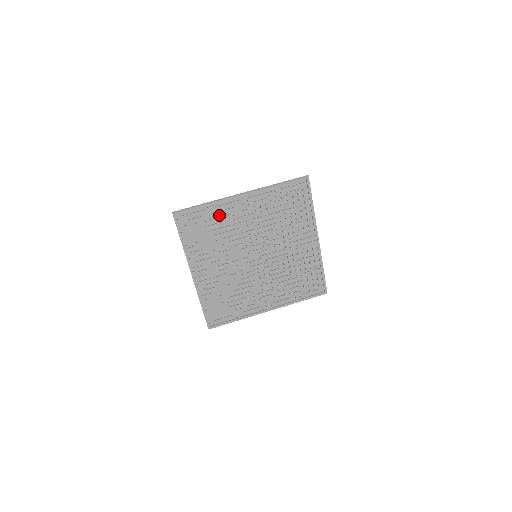
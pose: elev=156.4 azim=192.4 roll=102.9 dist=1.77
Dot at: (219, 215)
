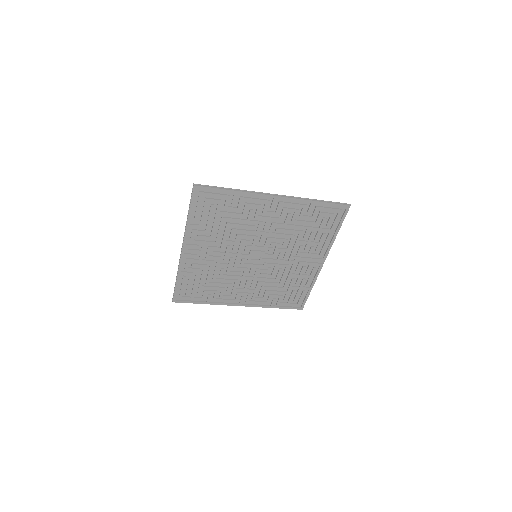
Dot at: (241, 206)
